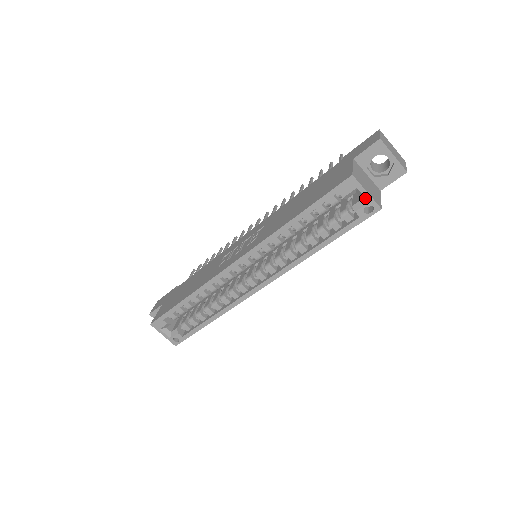
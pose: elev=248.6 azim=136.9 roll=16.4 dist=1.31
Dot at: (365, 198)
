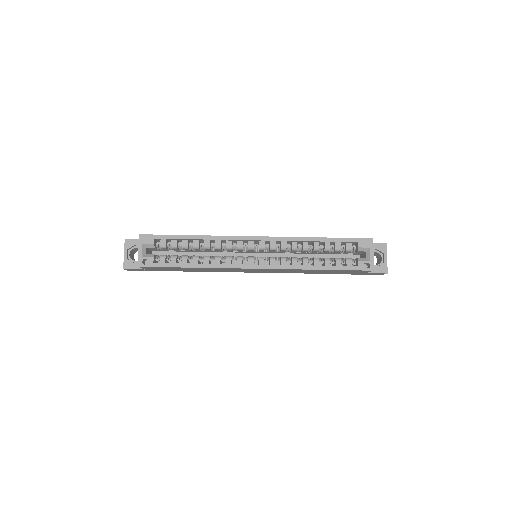
Dot at: (370, 257)
